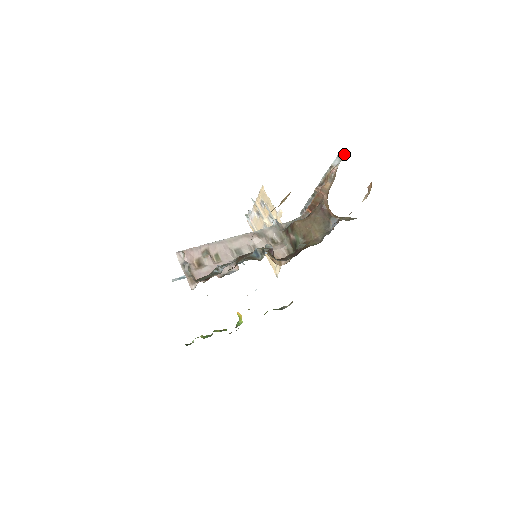
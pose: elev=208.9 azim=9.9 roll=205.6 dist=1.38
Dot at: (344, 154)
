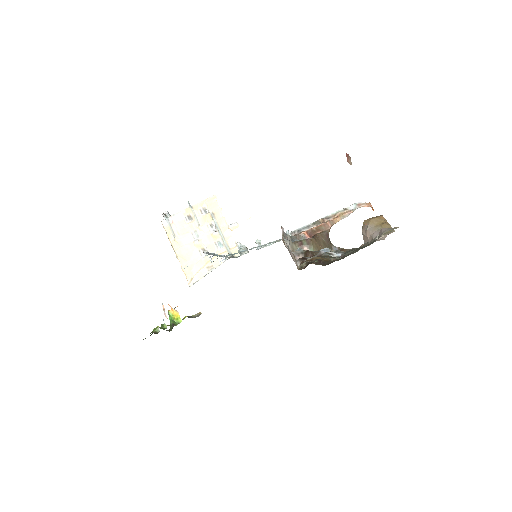
Dot at: (363, 205)
